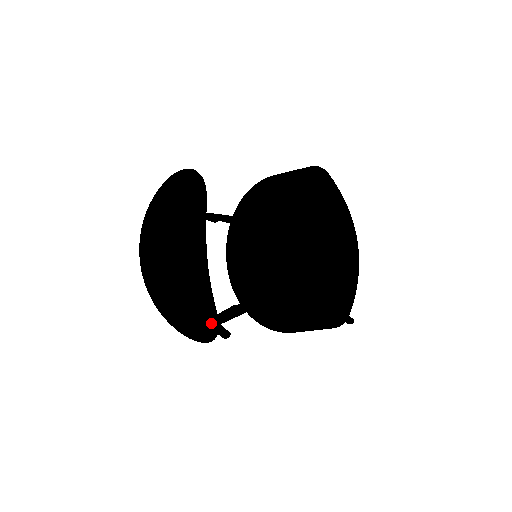
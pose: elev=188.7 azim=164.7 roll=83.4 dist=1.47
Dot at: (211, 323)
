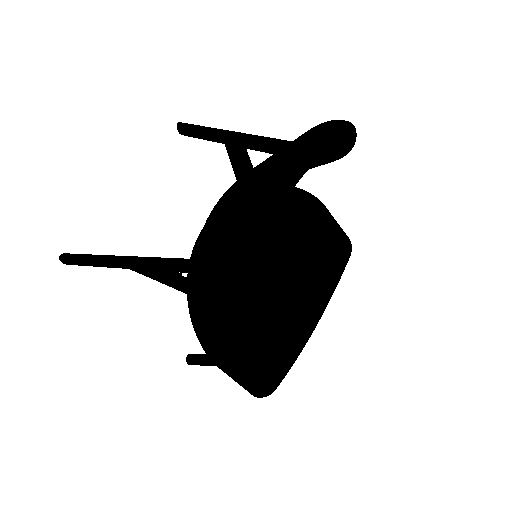
Dot at: occluded
